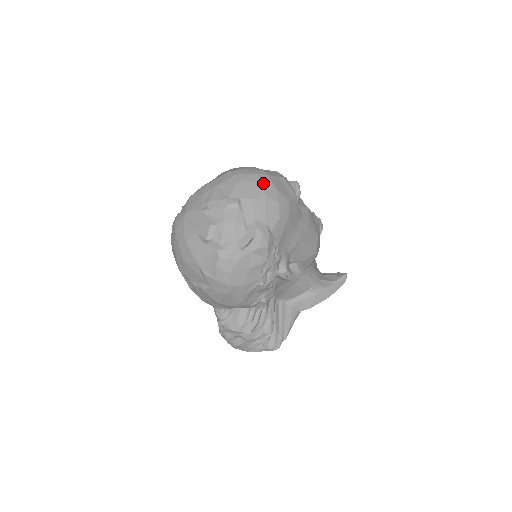
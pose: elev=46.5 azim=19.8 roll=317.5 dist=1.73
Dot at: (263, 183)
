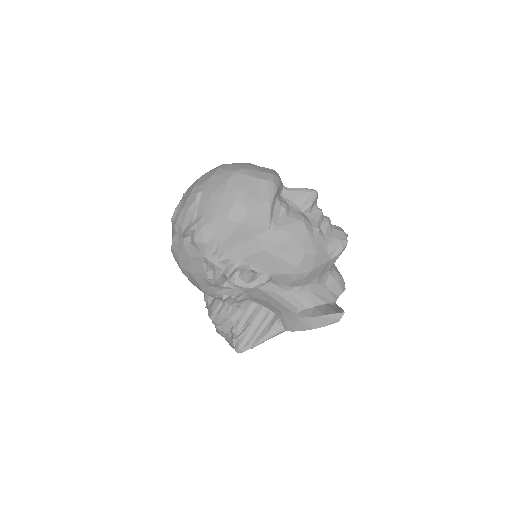
Dot at: (230, 181)
